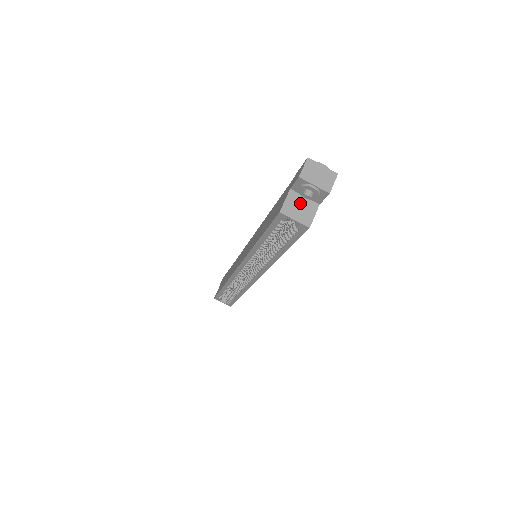
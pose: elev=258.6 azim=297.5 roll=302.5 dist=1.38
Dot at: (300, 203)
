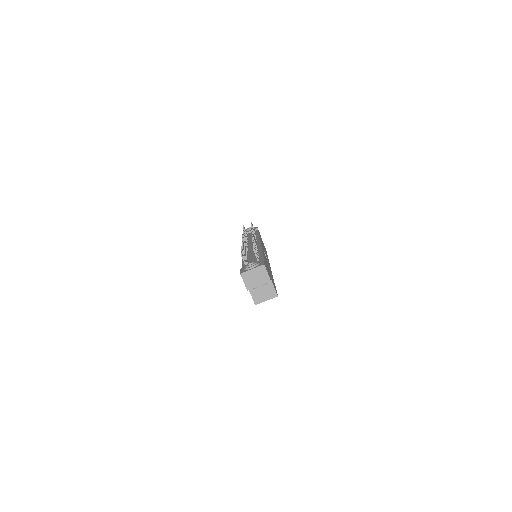
Dot at: (260, 288)
